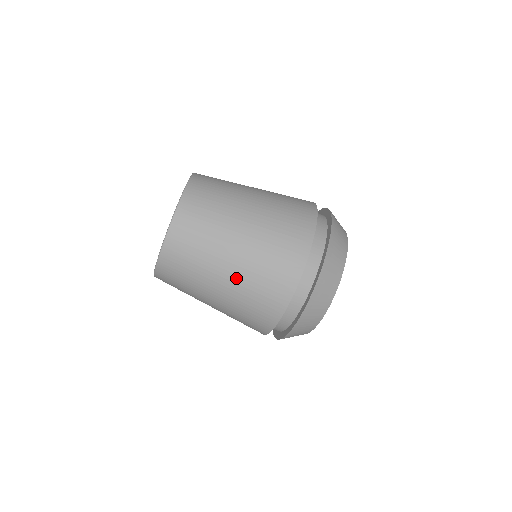
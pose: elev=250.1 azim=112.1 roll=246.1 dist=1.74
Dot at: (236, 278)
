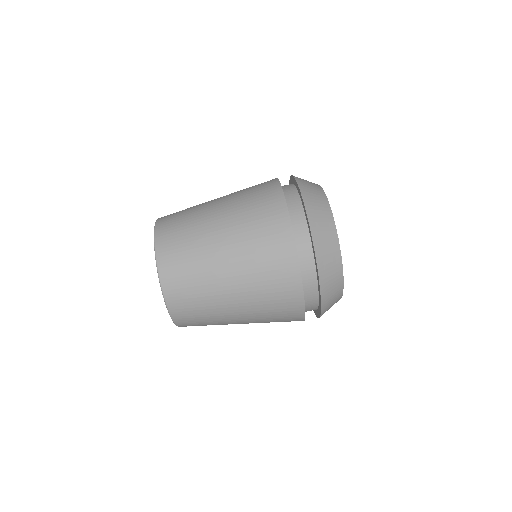
Dot at: (242, 287)
